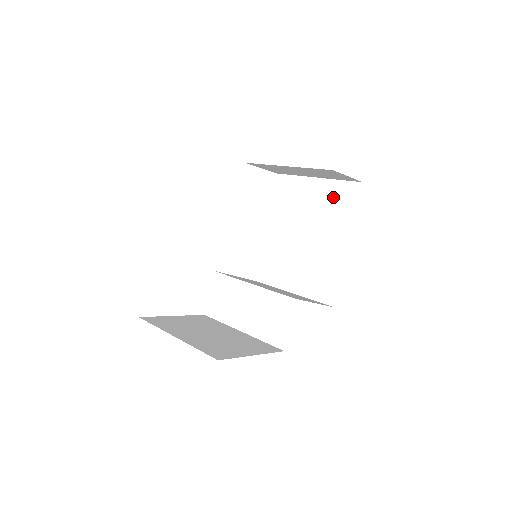
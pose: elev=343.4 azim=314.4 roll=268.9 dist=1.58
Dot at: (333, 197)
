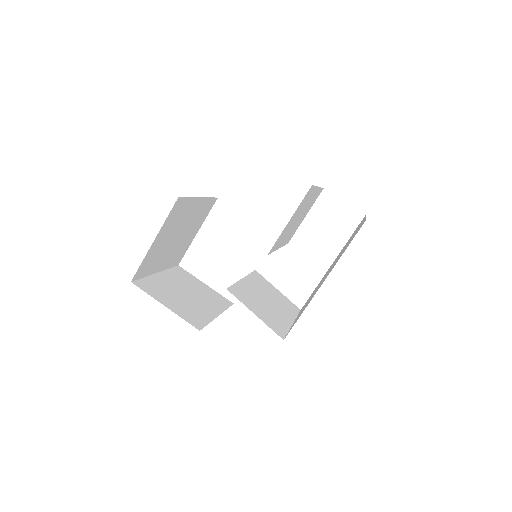
Dot at: occluded
